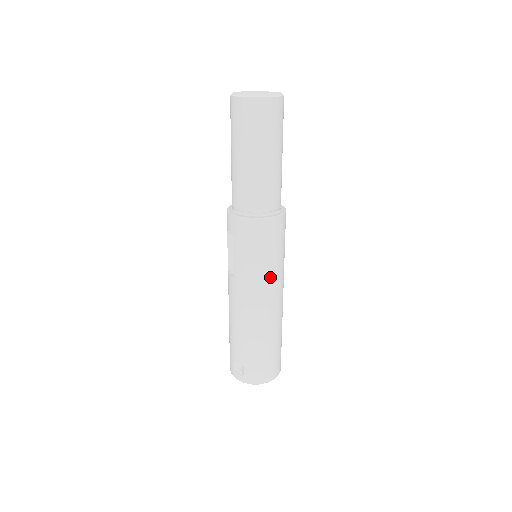
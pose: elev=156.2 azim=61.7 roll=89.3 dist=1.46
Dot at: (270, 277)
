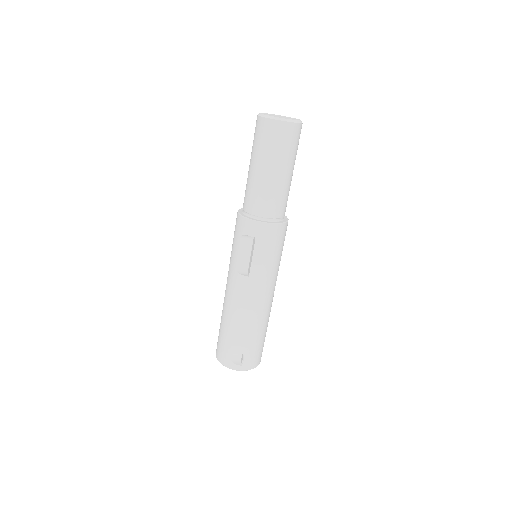
Dot at: (277, 272)
